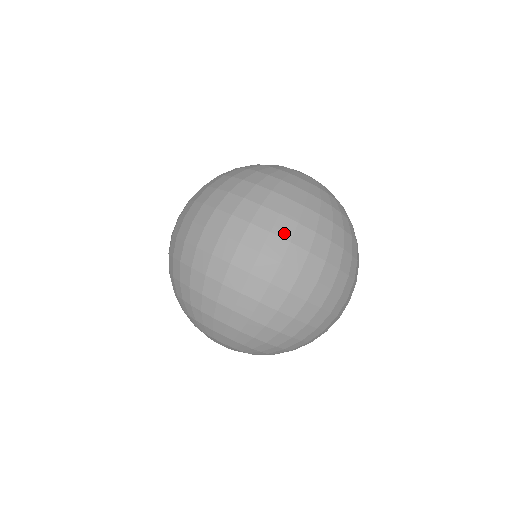
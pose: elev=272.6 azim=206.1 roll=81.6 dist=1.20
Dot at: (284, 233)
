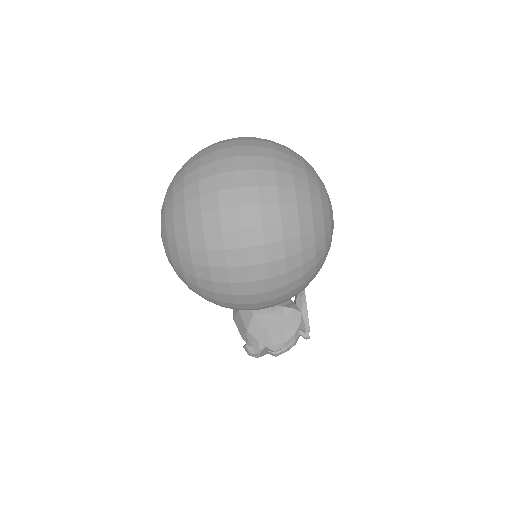
Dot at: (260, 164)
